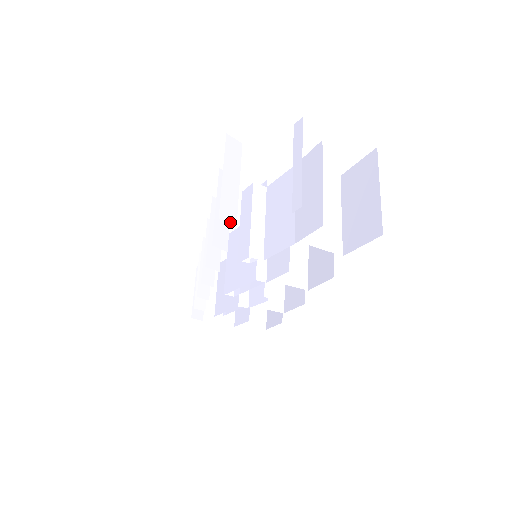
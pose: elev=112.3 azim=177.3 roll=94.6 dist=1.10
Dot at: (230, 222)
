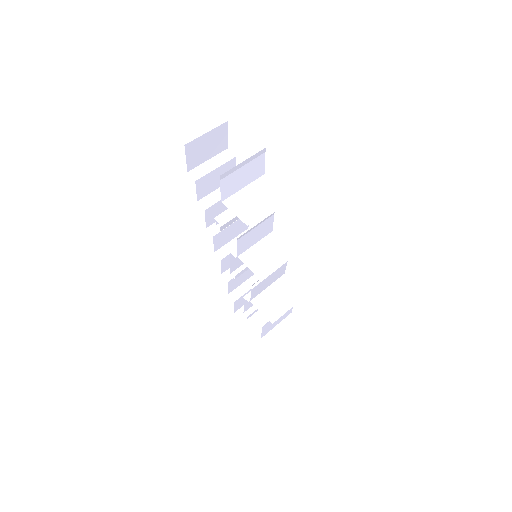
Dot at: (193, 177)
